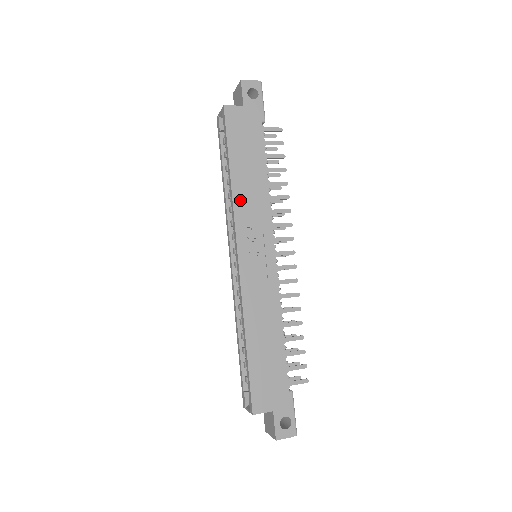
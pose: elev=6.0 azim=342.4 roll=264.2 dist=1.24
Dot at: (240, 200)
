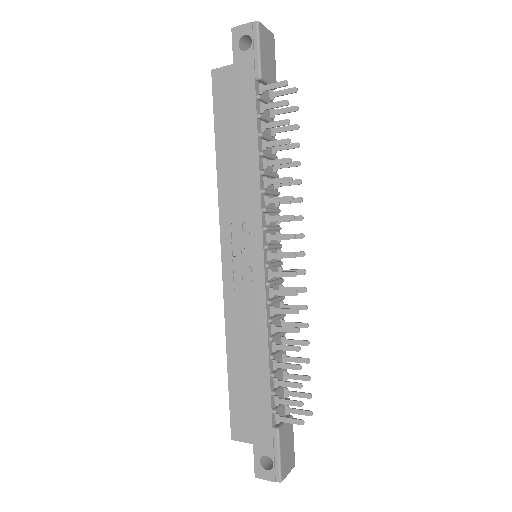
Dot at: (226, 189)
